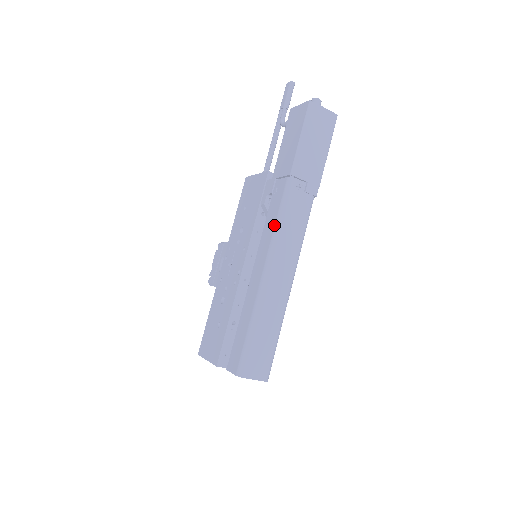
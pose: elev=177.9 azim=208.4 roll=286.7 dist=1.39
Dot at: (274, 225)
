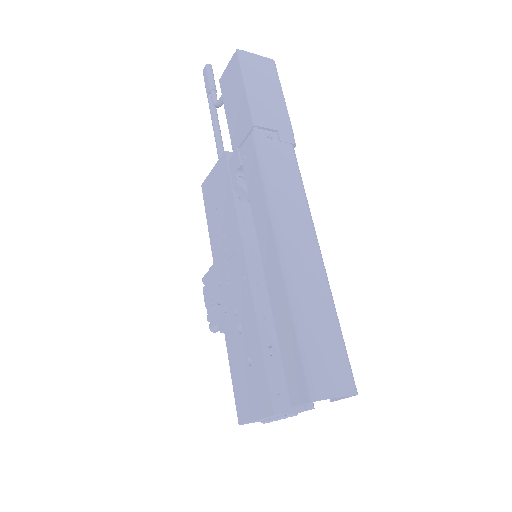
Dot at: (262, 188)
